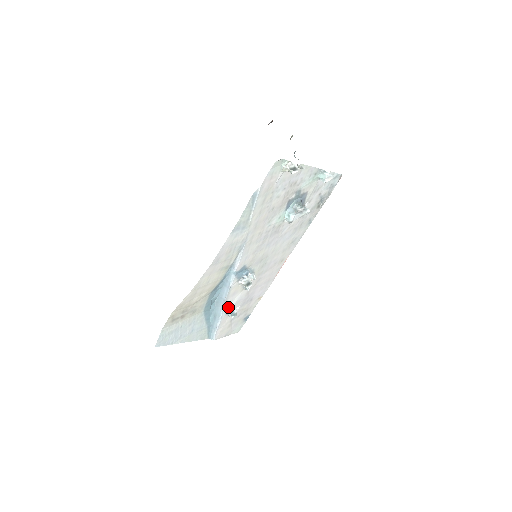
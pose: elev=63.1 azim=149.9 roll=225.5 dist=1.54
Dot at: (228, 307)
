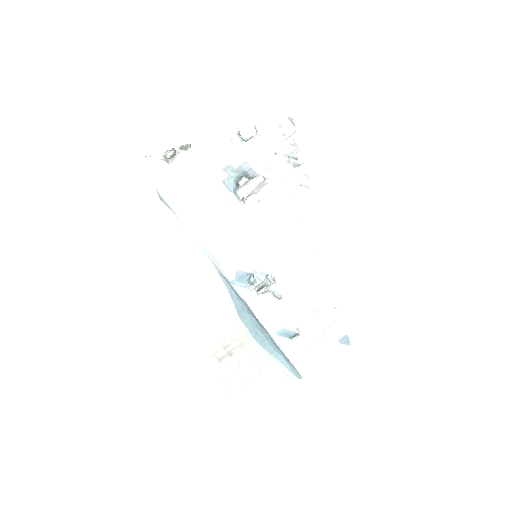
Dot at: (276, 328)
